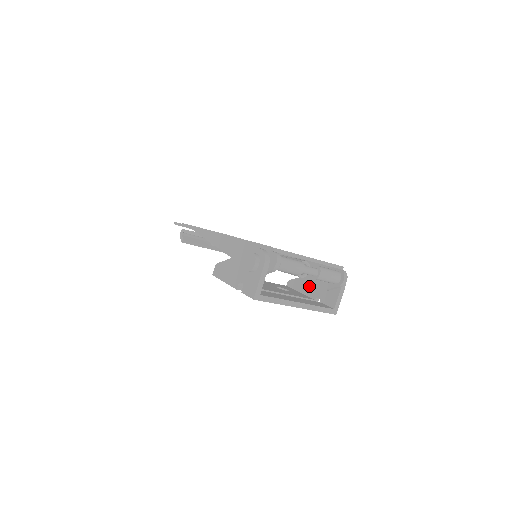
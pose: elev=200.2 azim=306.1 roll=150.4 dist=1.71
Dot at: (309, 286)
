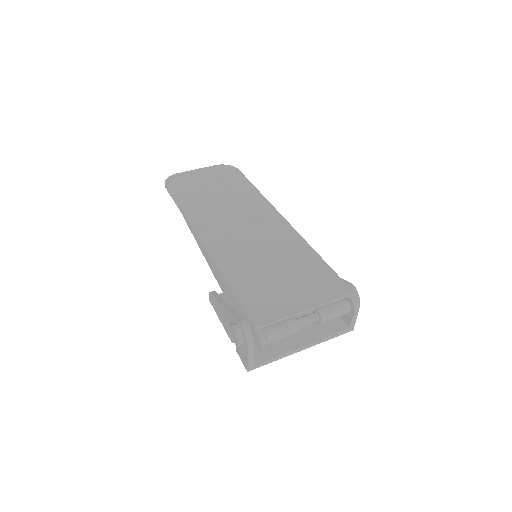
Dot at: occluded
